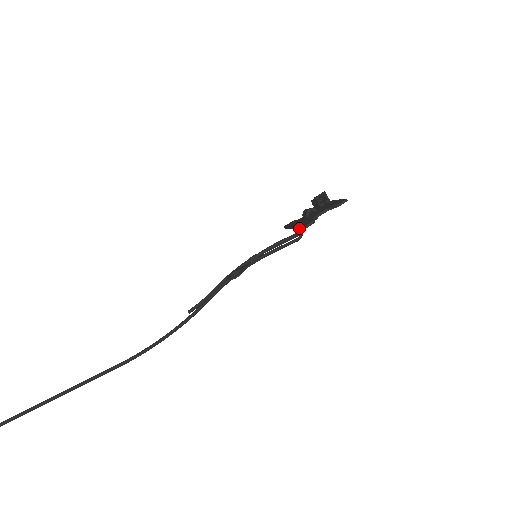
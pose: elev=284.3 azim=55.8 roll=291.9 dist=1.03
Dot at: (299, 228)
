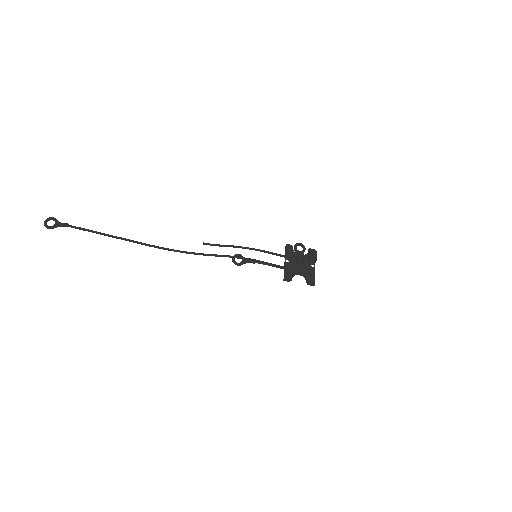
Dot at: (284, 272)
